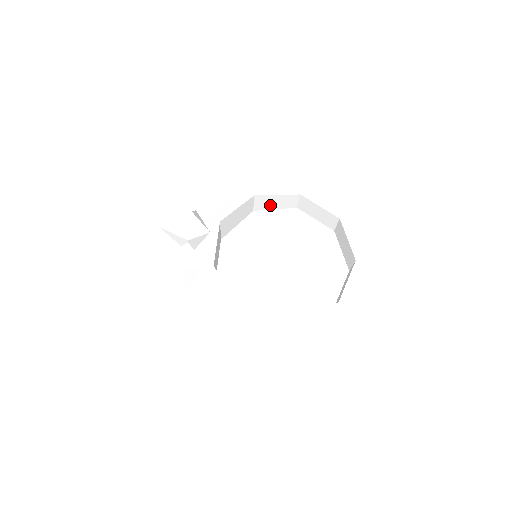
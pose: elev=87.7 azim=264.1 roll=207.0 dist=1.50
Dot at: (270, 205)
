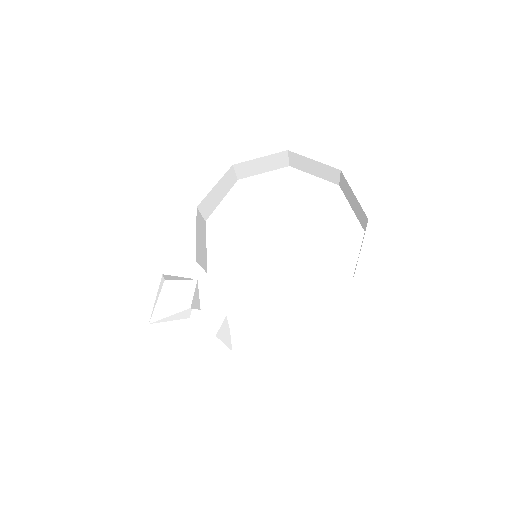
Dot at: (215, 201)
